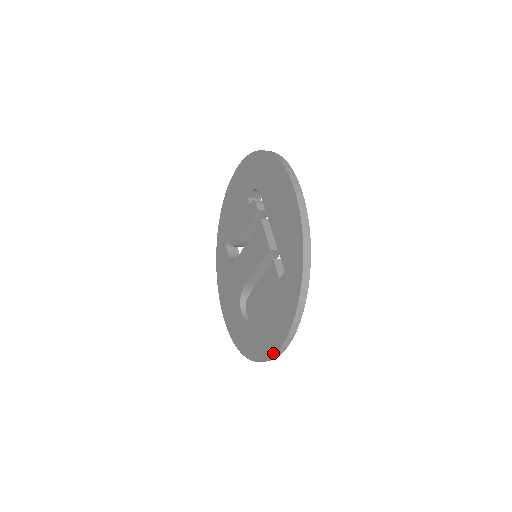
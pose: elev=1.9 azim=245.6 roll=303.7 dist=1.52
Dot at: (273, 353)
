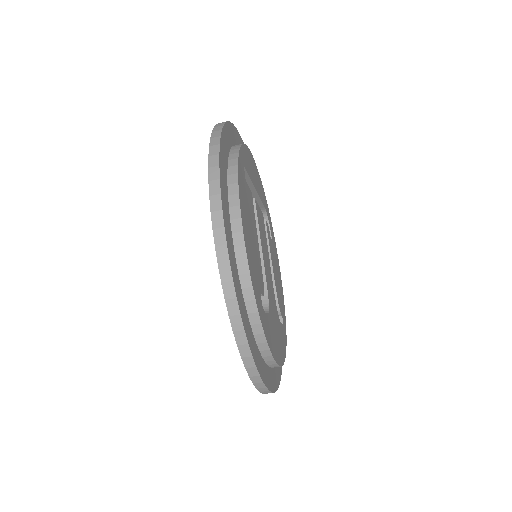
Dot at: (212, 224)
